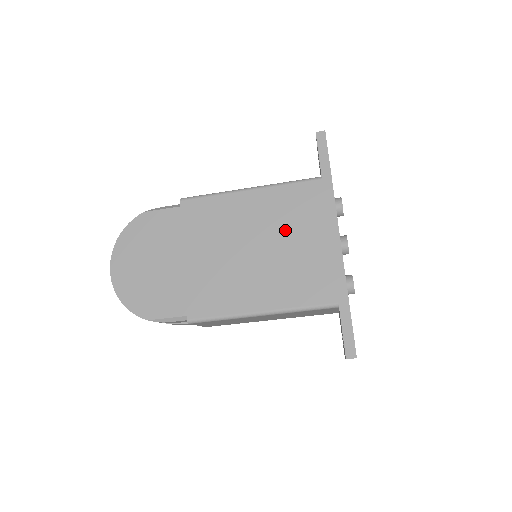
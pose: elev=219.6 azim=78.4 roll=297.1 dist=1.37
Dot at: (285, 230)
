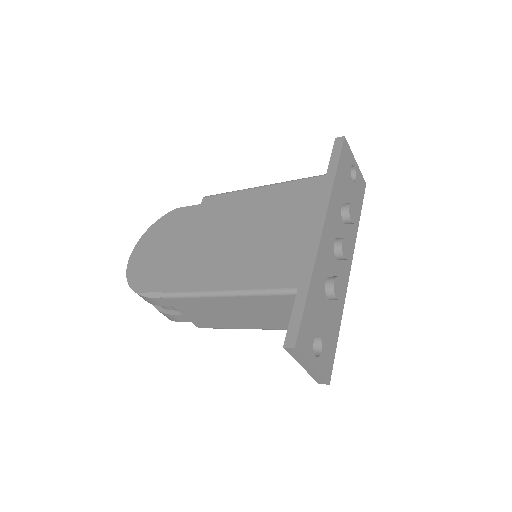
Dot at: (275, 219)
